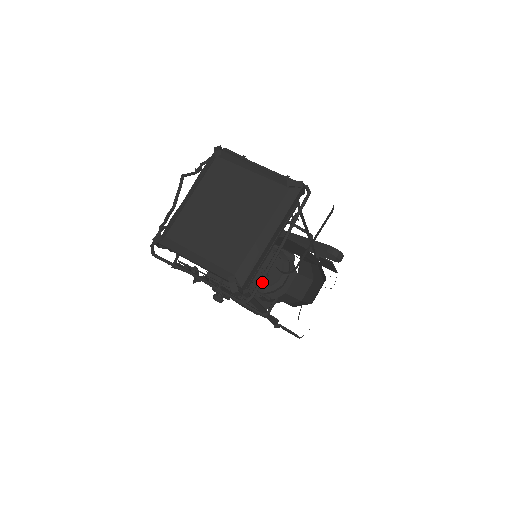
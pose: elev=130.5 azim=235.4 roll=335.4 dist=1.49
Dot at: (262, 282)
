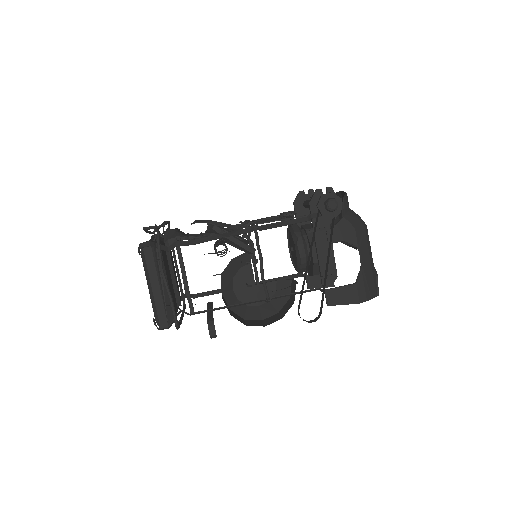
Dot at: (291, 252)
